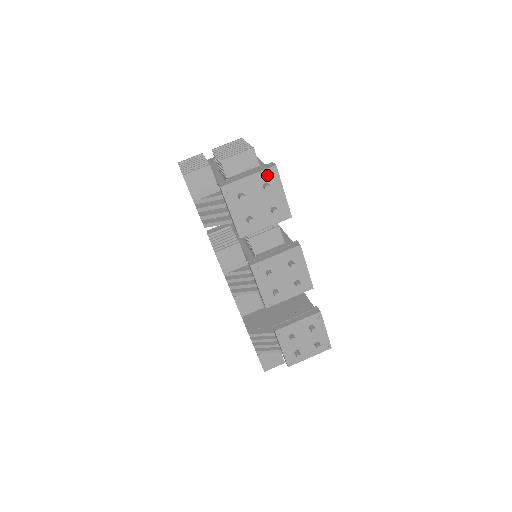
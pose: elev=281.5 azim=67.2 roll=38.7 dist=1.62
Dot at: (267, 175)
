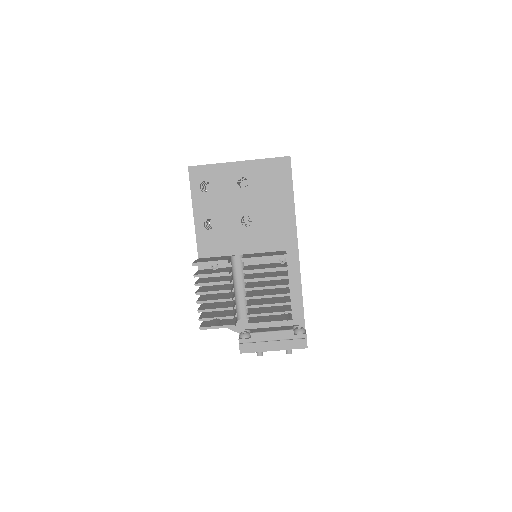
Dot at: (294, 347)
